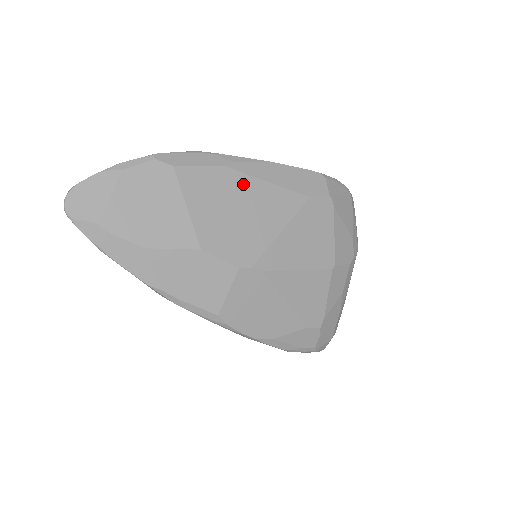
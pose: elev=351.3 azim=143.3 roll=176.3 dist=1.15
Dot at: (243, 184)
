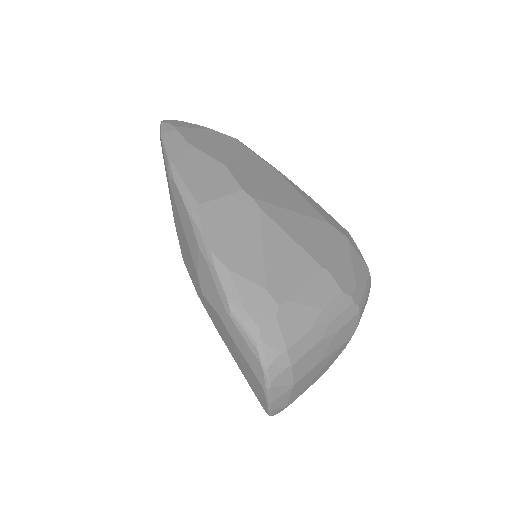
Dot at: (283, 181)
